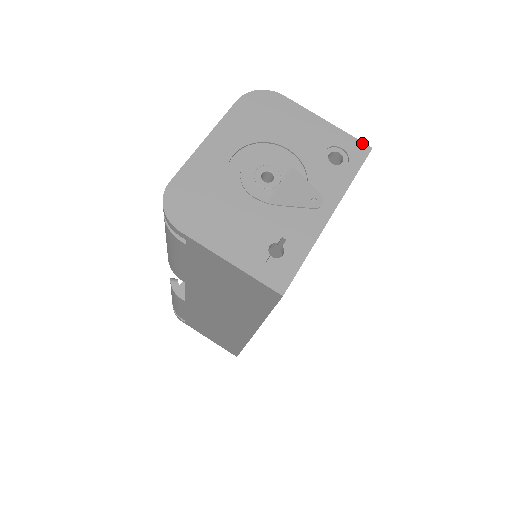
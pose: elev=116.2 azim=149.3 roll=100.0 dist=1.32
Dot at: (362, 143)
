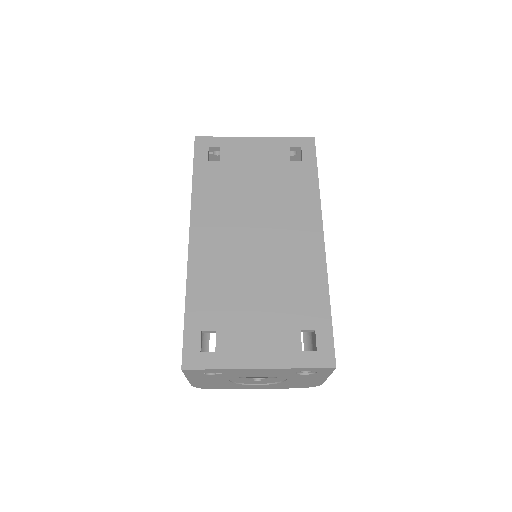
Dot at: occluded
